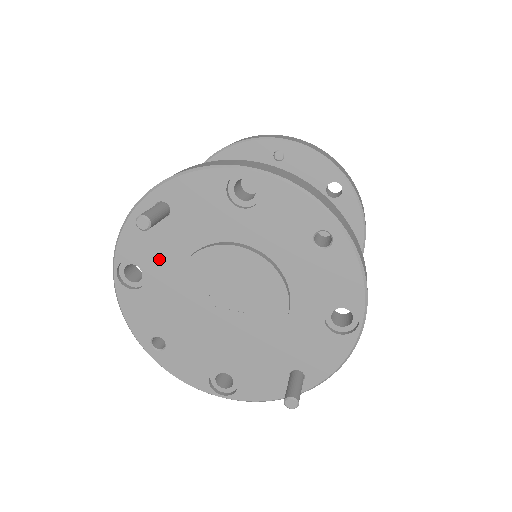
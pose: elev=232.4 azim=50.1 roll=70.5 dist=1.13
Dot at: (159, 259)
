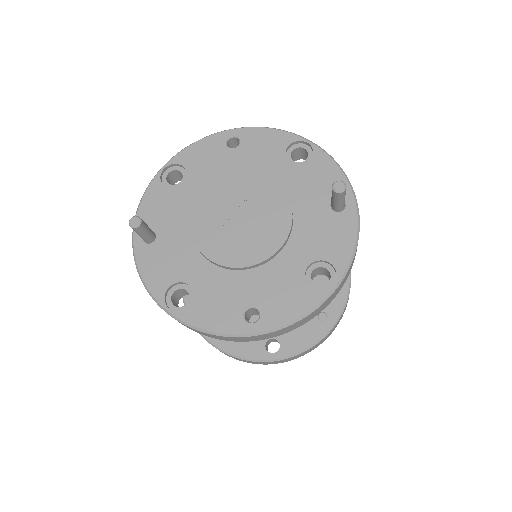
Dot at: (181, 263)
